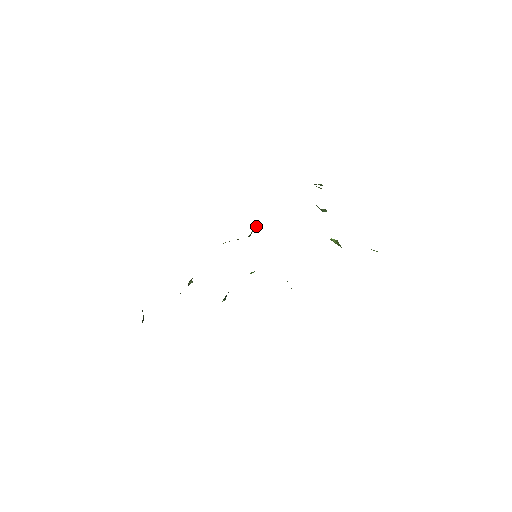
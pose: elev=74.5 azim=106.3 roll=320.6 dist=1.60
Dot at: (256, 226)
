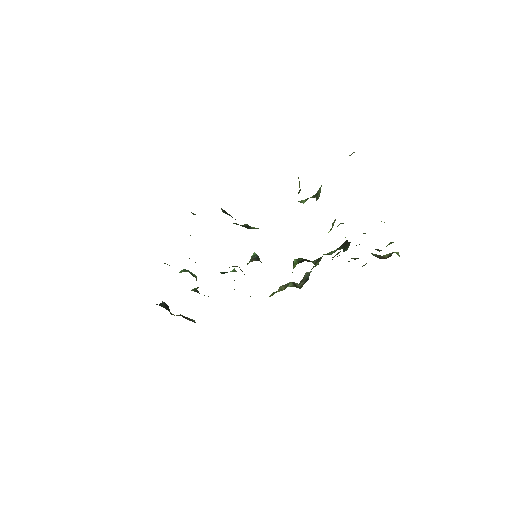
Dot at: occluded
